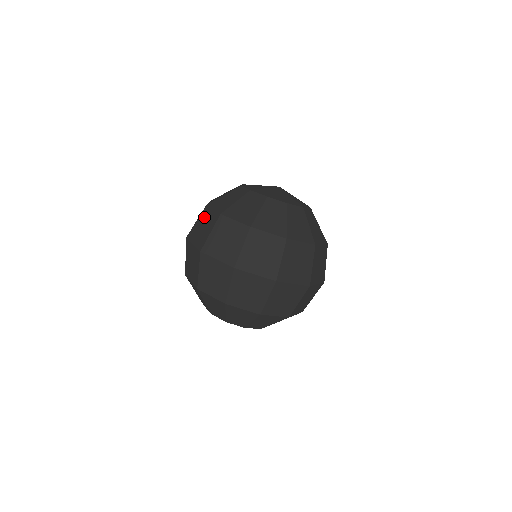
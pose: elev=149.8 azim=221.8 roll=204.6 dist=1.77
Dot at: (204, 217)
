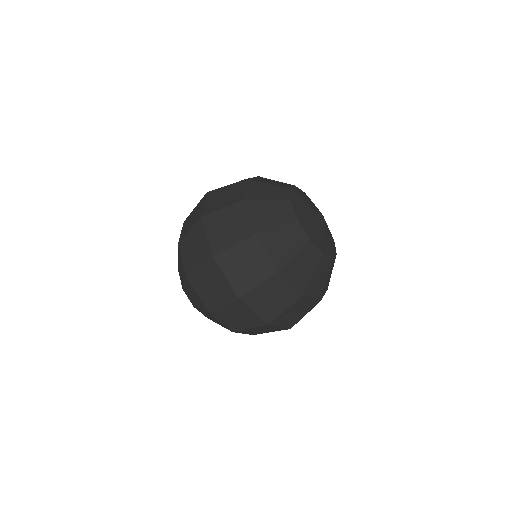
Dot at: (235, 215)
